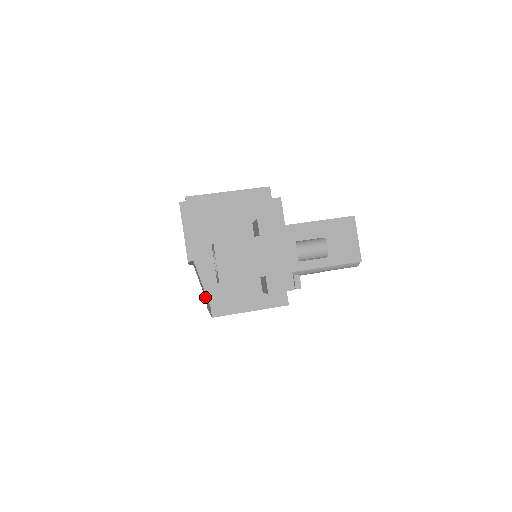
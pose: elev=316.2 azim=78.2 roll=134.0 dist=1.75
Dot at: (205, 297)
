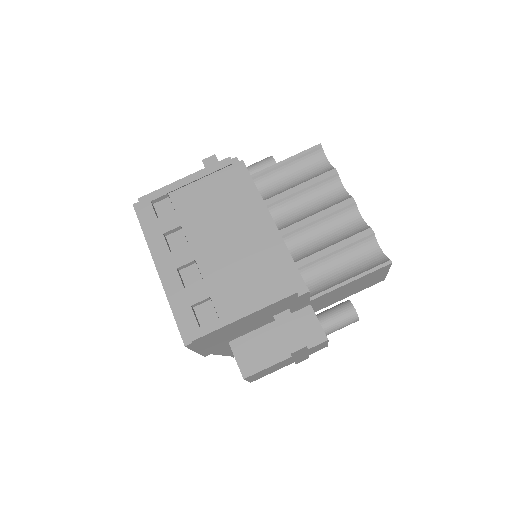
Dot at: occluded
